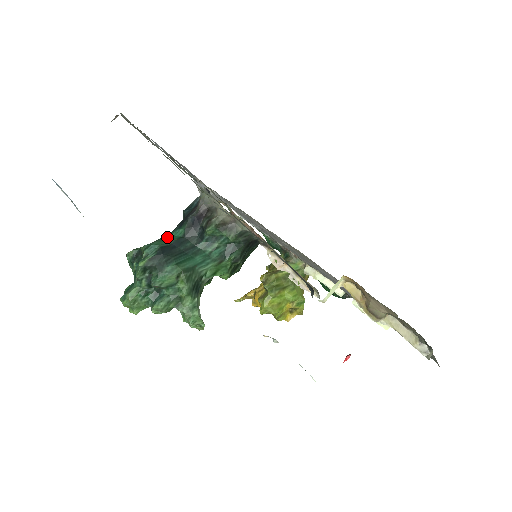
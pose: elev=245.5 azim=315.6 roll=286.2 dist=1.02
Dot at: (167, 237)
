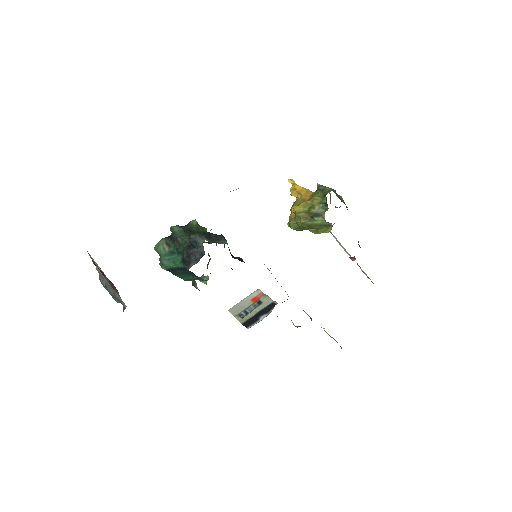
Dot at: (174, 261)
